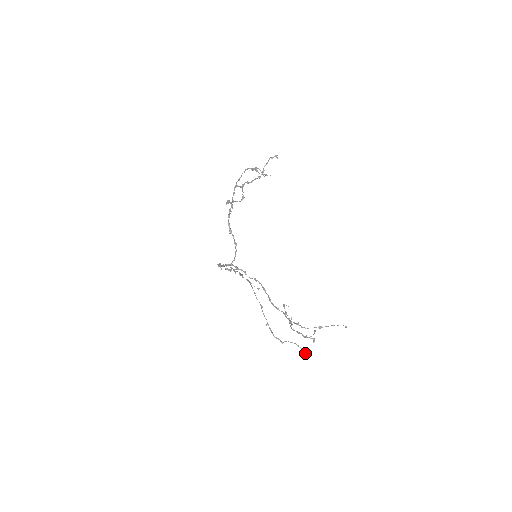
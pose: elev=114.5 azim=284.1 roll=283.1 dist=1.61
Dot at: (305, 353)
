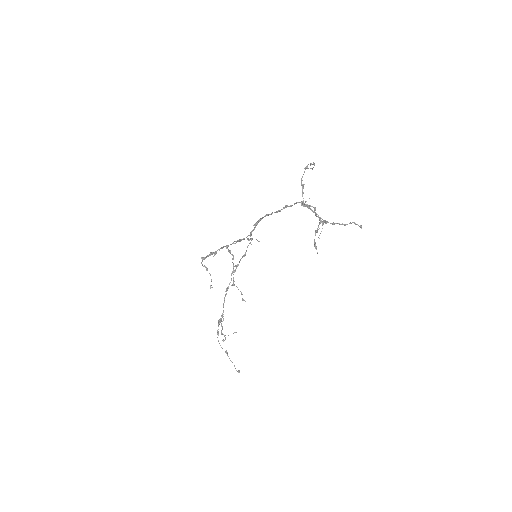
Dot at: (243, 300)
